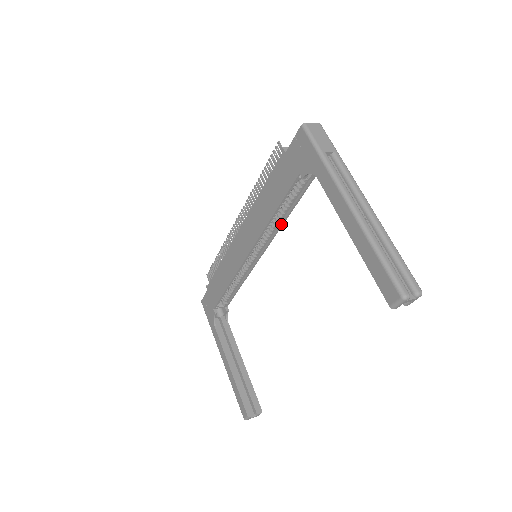
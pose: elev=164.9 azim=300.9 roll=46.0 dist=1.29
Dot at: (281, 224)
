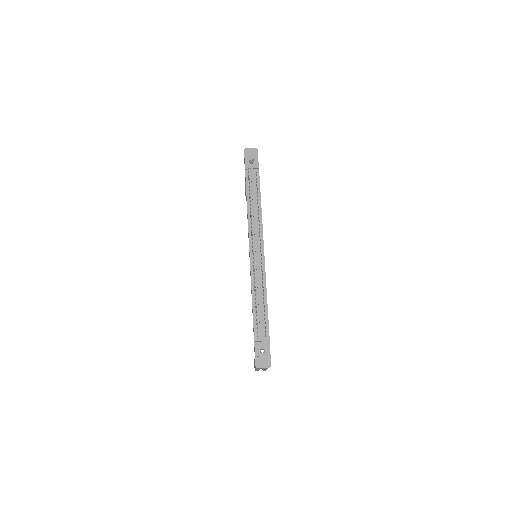
Dot at: occluded
